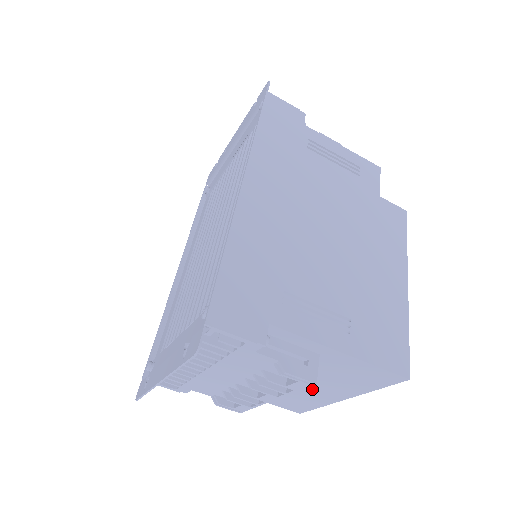
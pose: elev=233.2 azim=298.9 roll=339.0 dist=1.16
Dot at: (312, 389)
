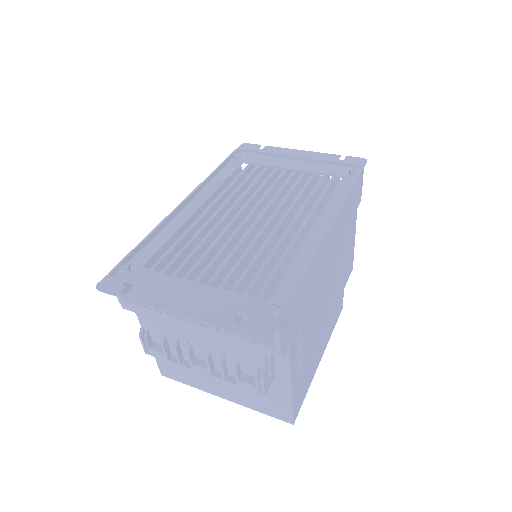
Dot at: occluded
